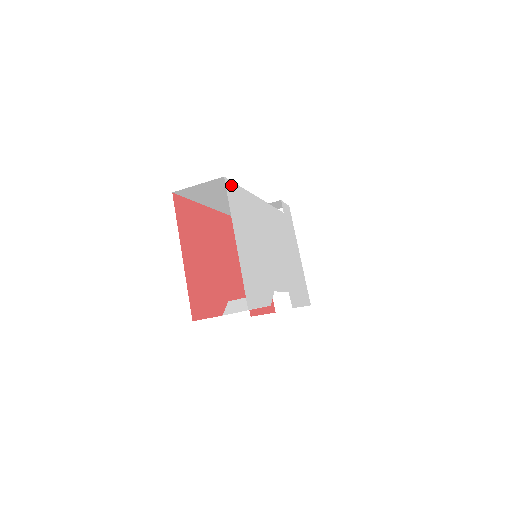
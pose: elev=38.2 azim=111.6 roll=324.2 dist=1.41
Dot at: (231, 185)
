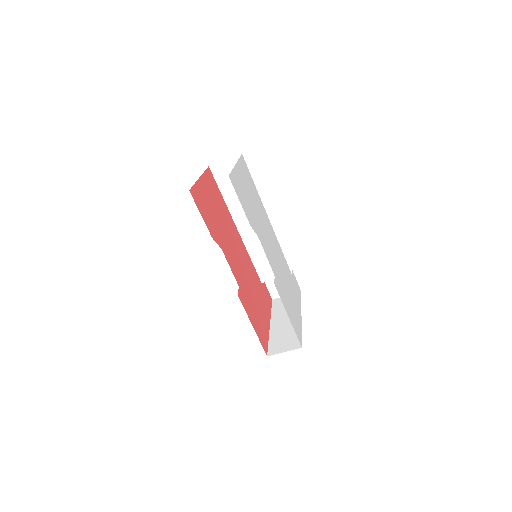
Dot at: (246, 164)
